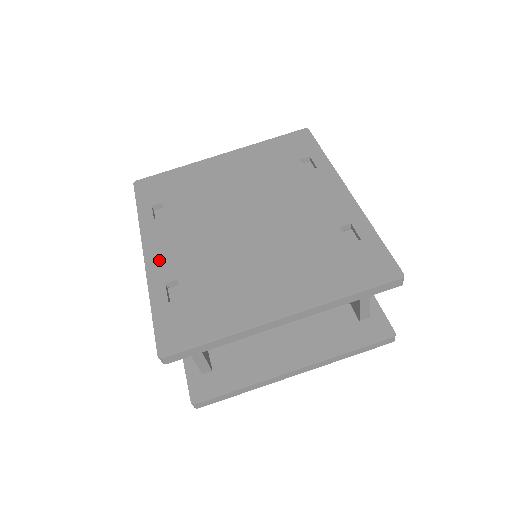
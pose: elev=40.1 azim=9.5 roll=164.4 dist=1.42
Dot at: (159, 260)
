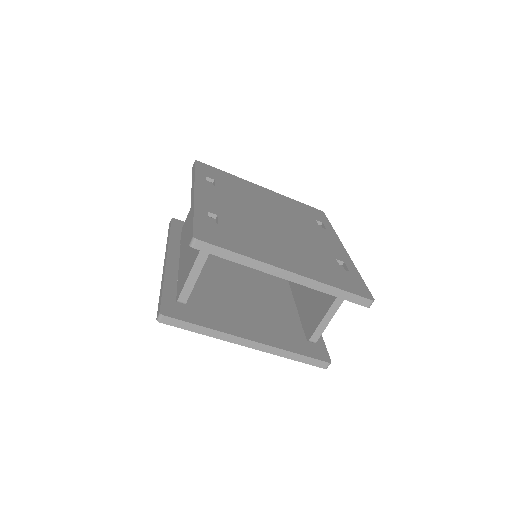
Dot at: (206, 200)
